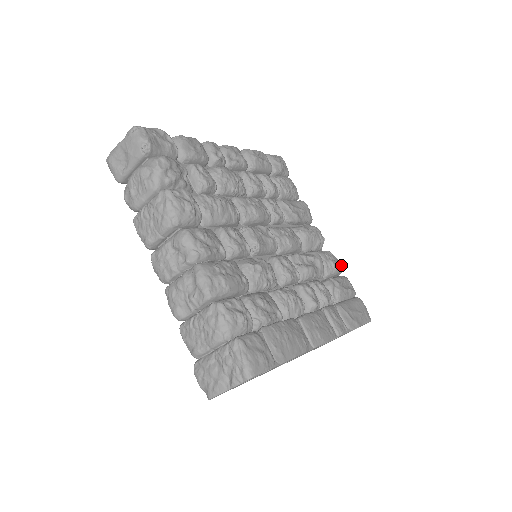
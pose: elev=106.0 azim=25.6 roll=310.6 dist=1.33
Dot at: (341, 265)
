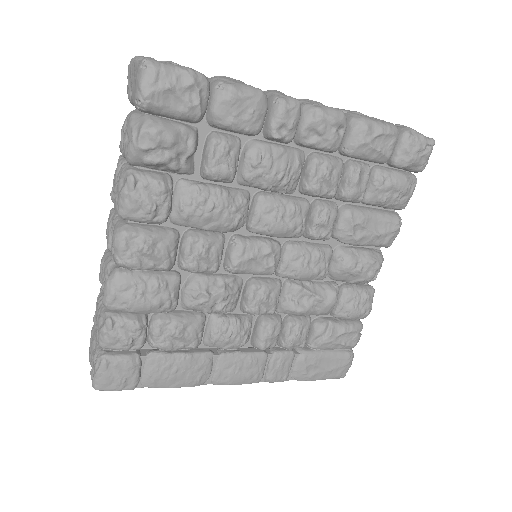
Dot at: (367, 314)
